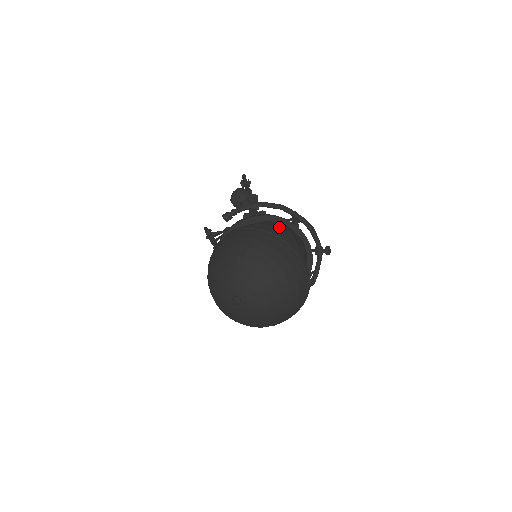
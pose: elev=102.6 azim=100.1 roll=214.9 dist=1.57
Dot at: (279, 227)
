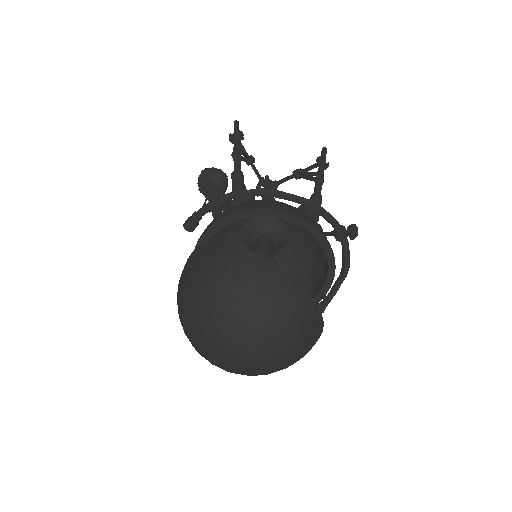
Dot at: occluded
